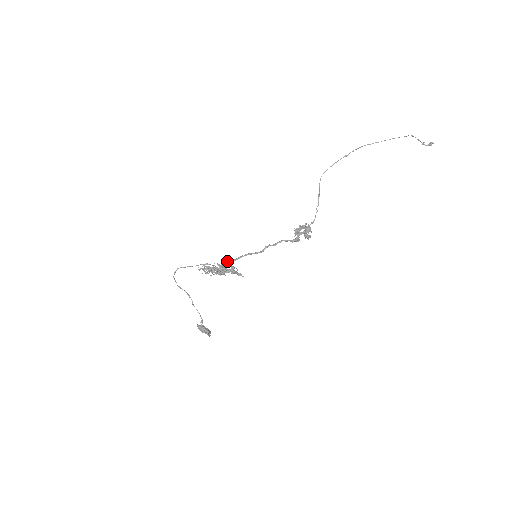
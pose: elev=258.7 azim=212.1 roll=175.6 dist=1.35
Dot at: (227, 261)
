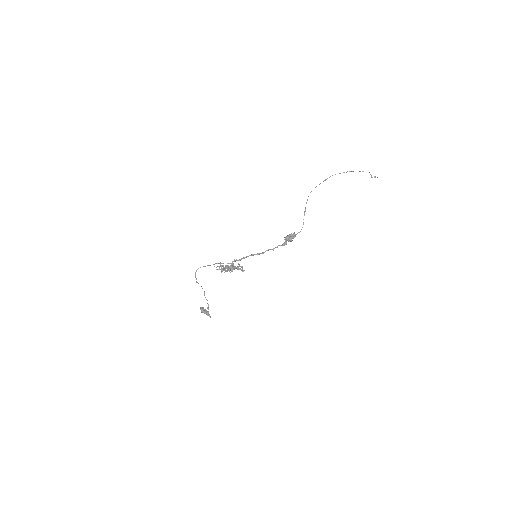
Dot at: (235, 260)
